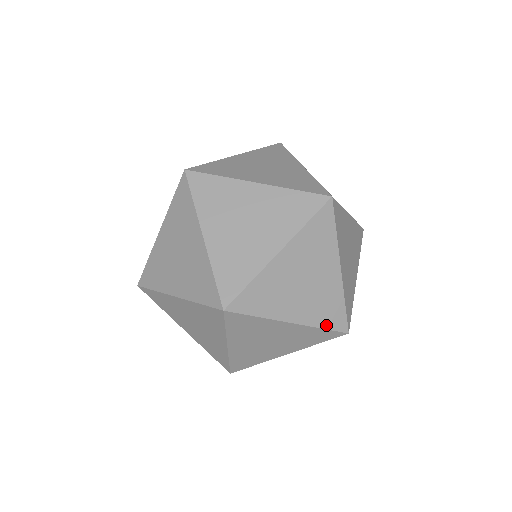
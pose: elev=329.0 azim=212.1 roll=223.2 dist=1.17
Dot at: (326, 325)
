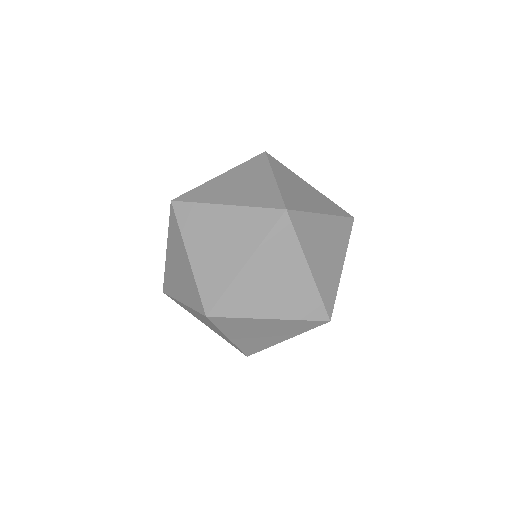
Dot at: (340, 214)
